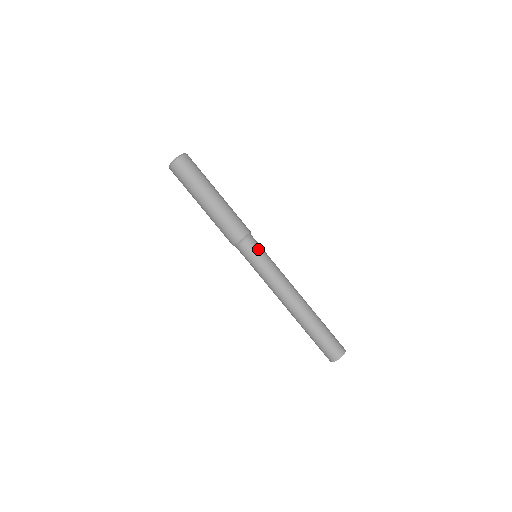
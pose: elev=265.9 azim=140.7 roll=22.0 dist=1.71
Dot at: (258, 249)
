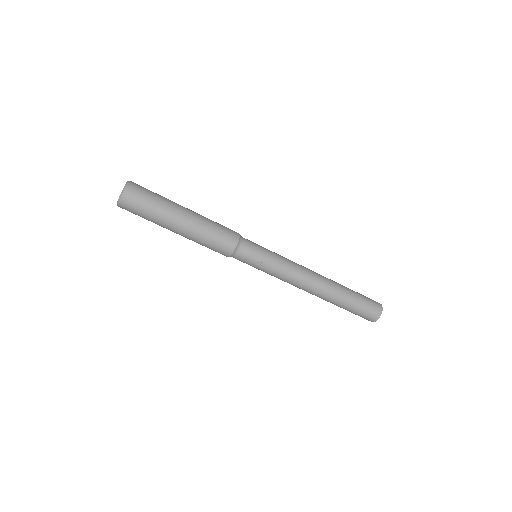
Dot at: (257, 248)
